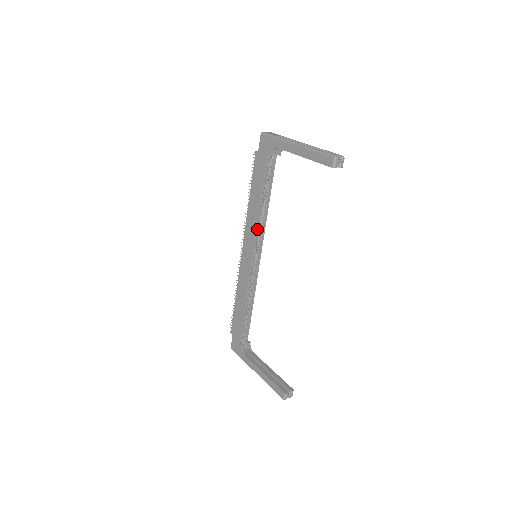
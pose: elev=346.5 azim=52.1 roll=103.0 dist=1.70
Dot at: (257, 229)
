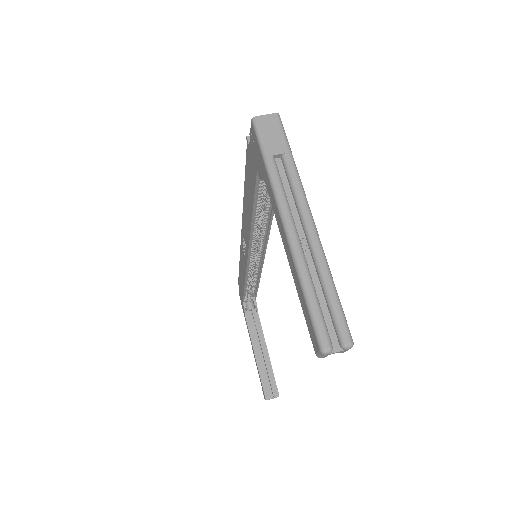
Dot at: (254, 236)
